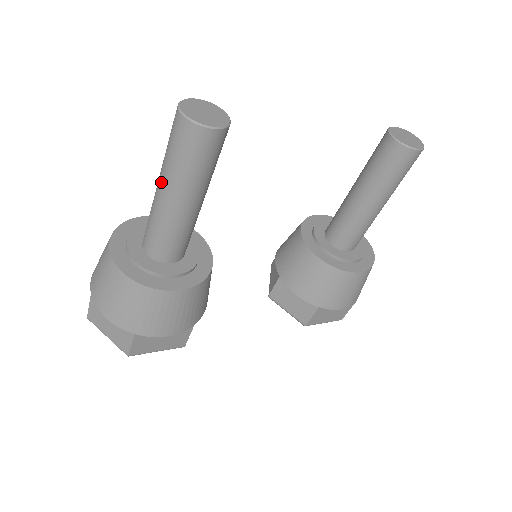
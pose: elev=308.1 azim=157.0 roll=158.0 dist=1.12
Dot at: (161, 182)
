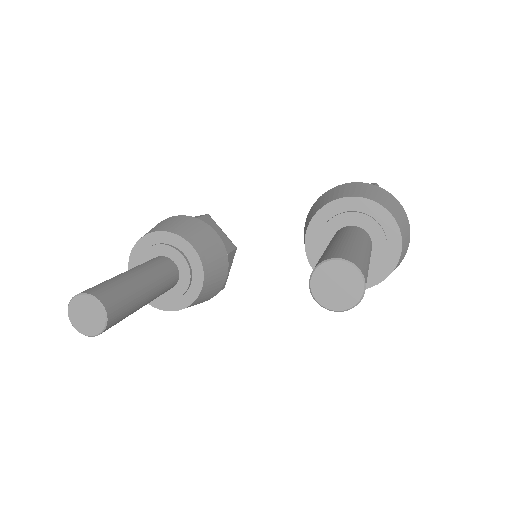
Dot at: occluded
